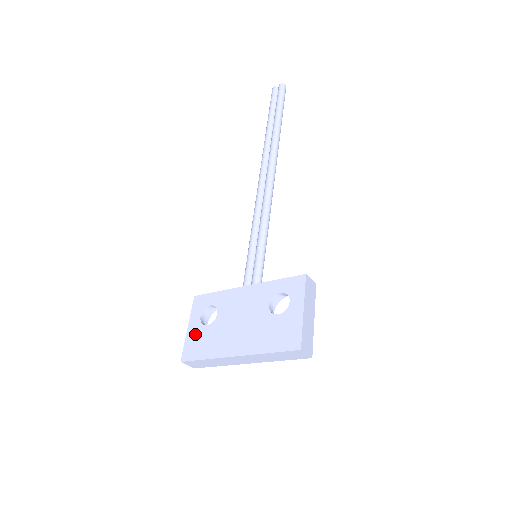
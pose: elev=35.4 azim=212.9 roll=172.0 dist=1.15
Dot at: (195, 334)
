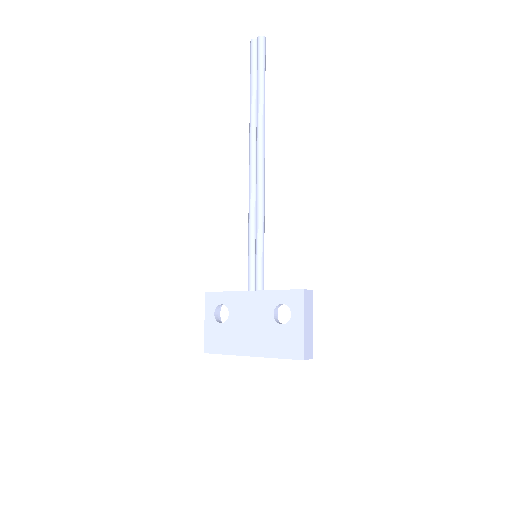
Dot at: (212, 330)
